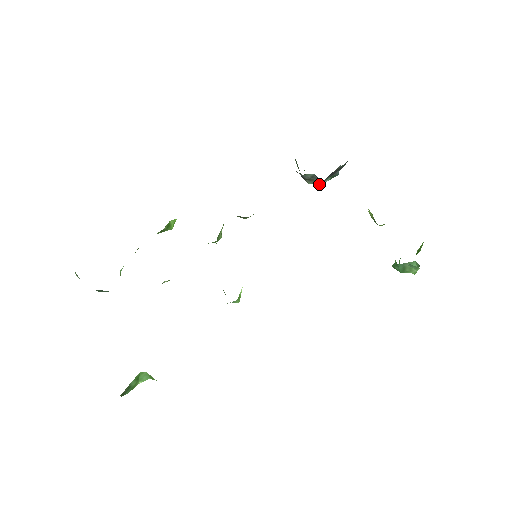
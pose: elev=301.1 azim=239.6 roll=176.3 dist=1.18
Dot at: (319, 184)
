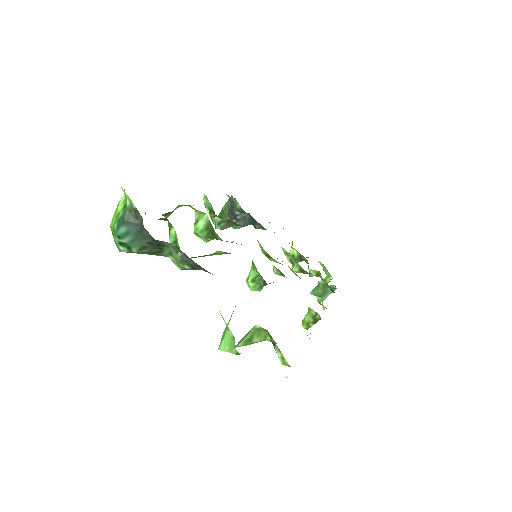
Dot at: (240, 227)
